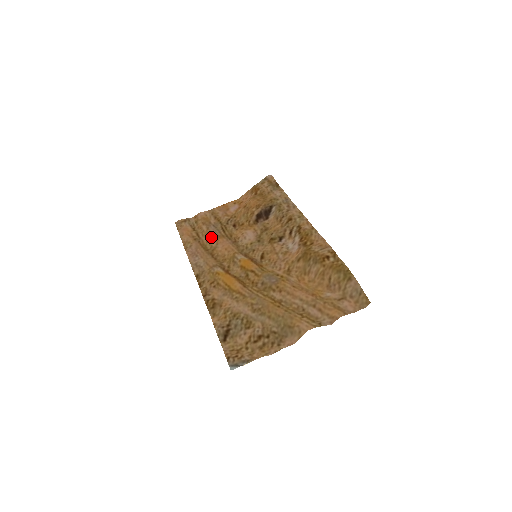
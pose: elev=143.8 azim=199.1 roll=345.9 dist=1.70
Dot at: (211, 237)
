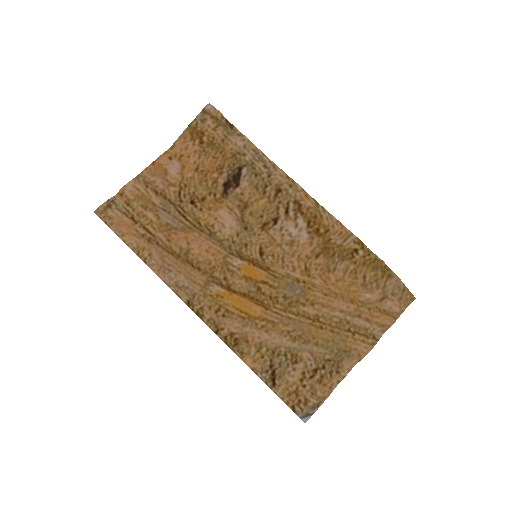
Dot at: (172, 233)
